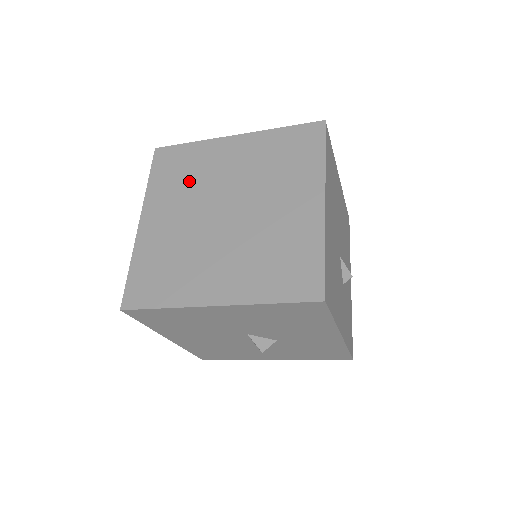
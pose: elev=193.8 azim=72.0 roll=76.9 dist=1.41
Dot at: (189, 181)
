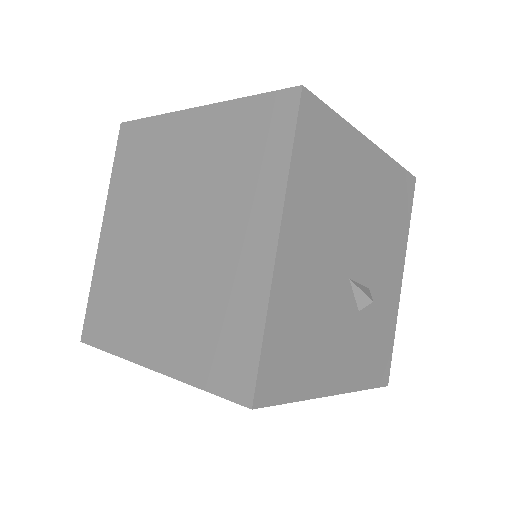
Dot at: (144, 179)
